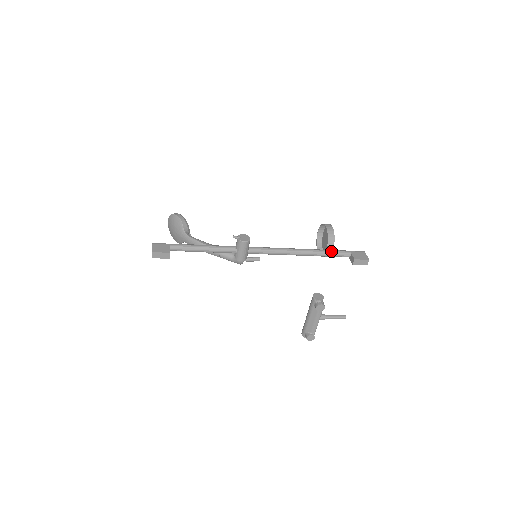
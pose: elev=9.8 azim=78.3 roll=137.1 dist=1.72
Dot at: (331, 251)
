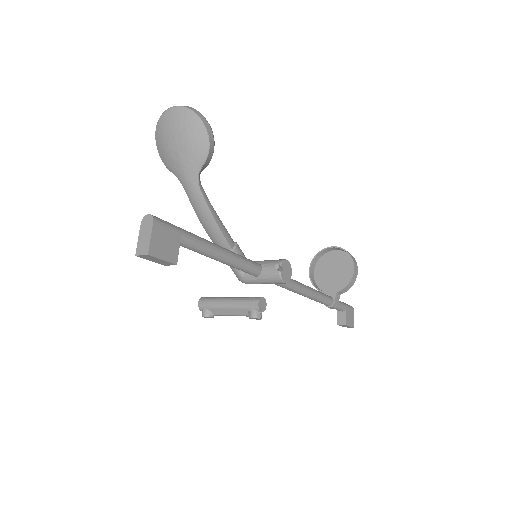
Dot at: (336, 304)
